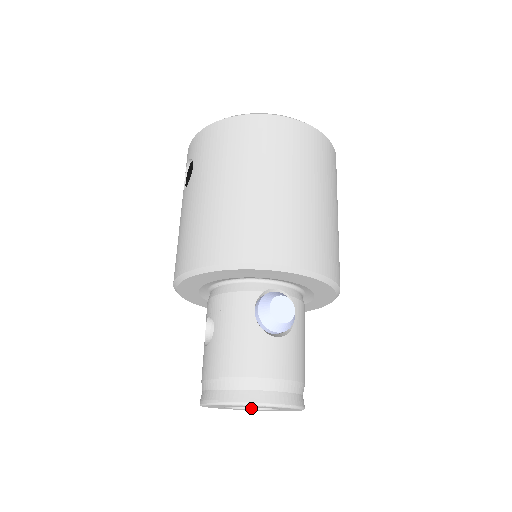
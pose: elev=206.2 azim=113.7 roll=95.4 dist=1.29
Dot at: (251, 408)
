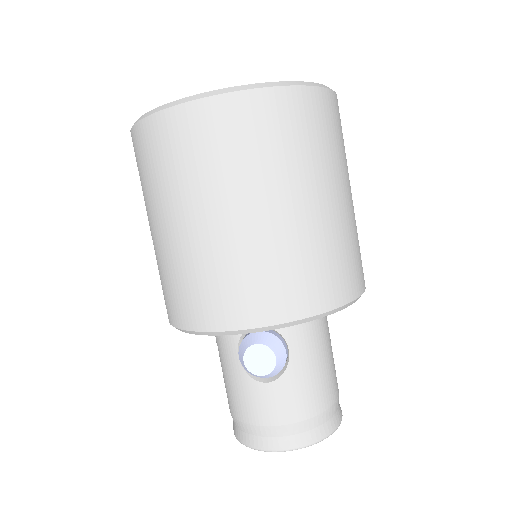
Dot at: occluded
